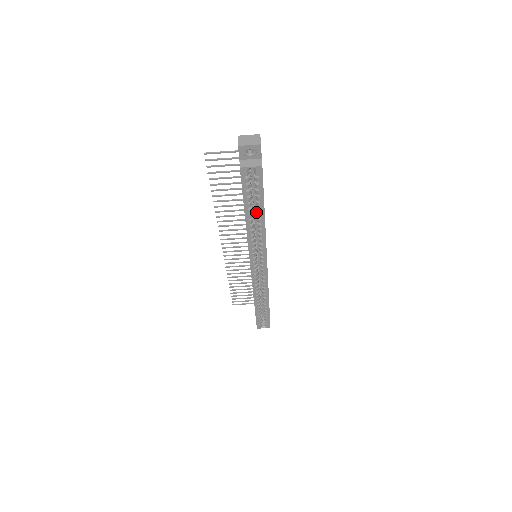
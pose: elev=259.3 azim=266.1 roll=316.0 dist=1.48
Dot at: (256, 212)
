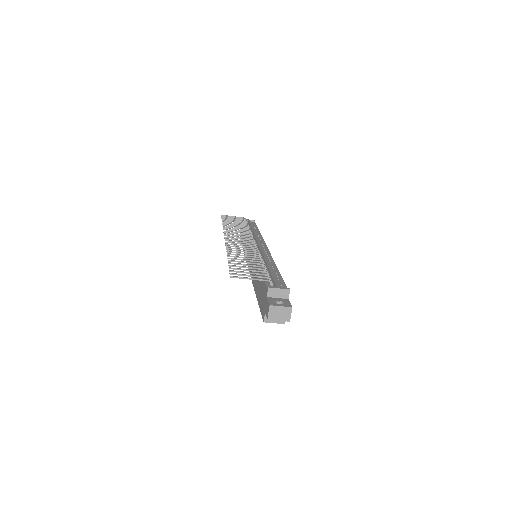
Dot at: occluded
